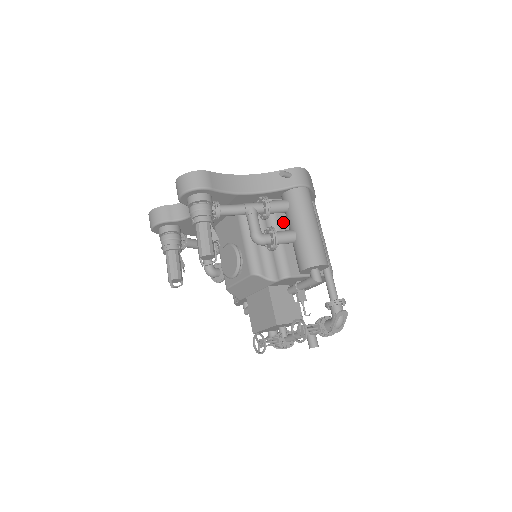
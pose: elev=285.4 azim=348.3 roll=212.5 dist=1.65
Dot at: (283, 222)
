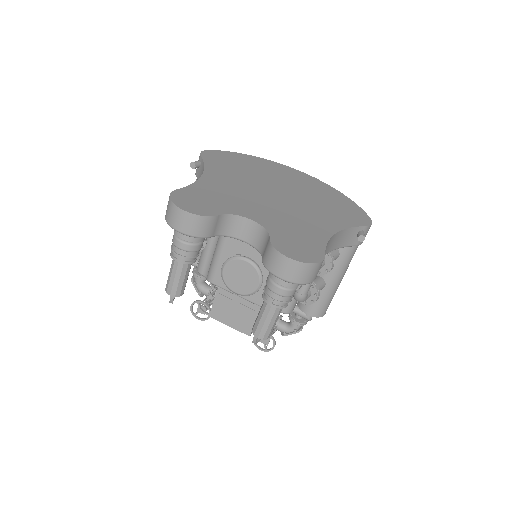
Dot at: occluded
